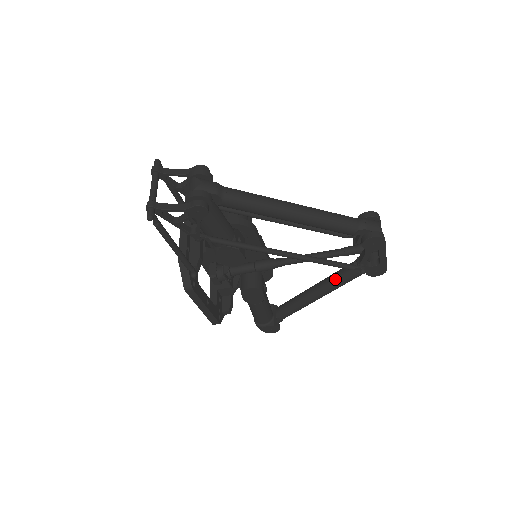
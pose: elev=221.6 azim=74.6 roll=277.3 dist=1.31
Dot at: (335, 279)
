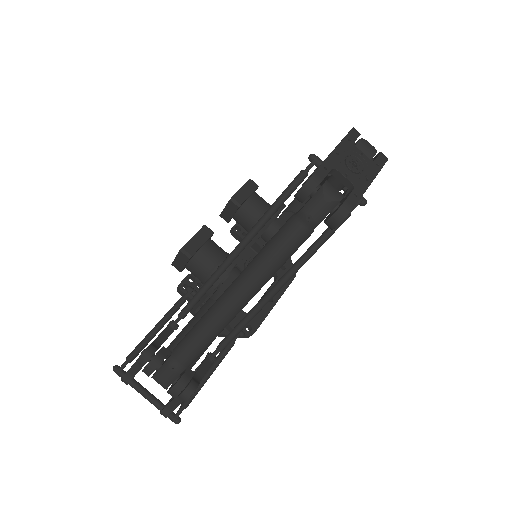
Dot at: occluded
